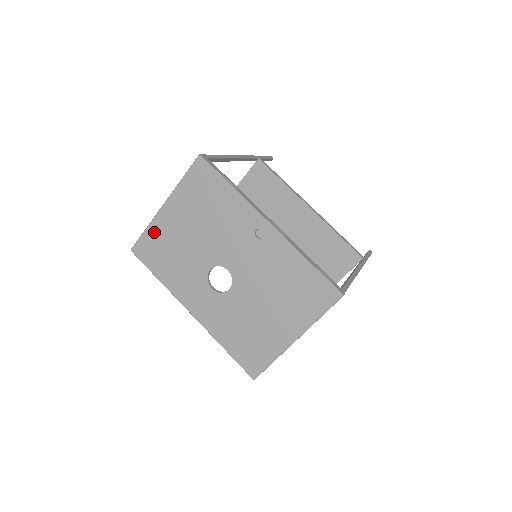
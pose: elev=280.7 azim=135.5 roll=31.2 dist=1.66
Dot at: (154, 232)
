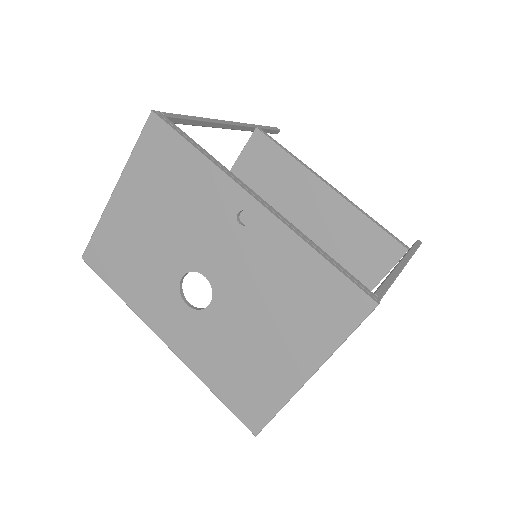
Dot at: (106, 230)
